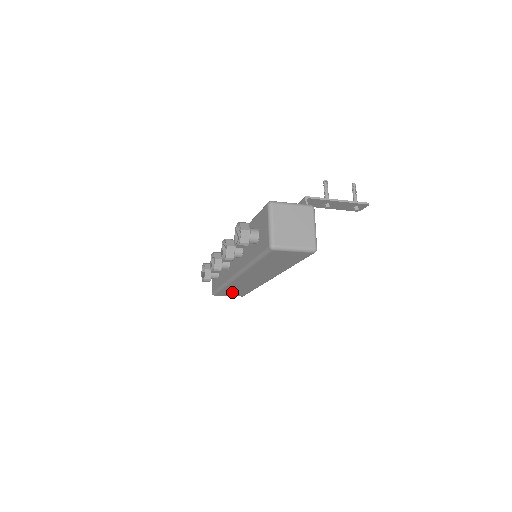
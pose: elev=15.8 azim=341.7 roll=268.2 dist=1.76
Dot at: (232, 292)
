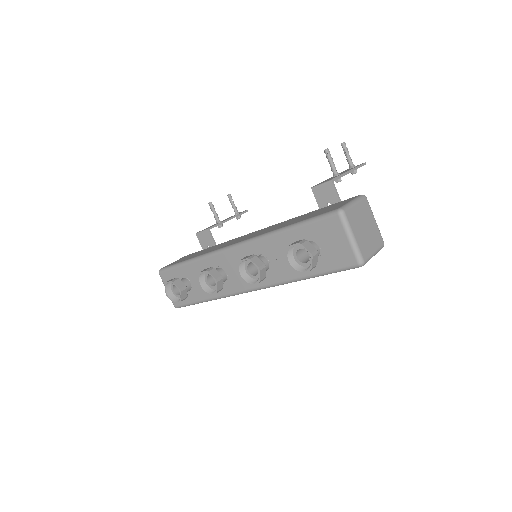
Dot at: occluded
